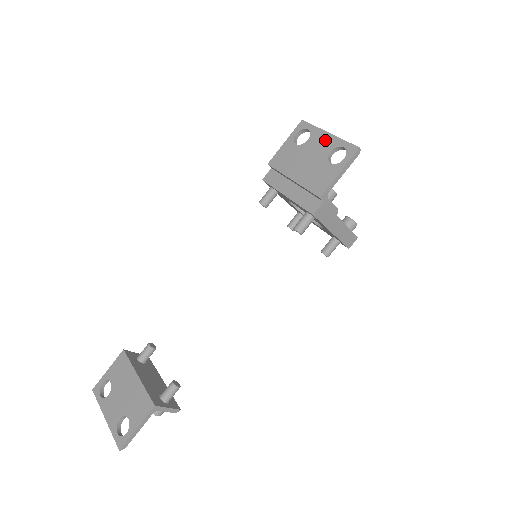
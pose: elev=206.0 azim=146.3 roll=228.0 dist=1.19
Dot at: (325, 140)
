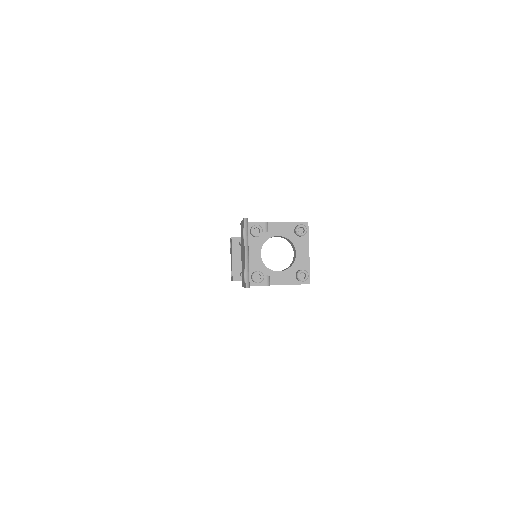
Dot at: (244, 255)
